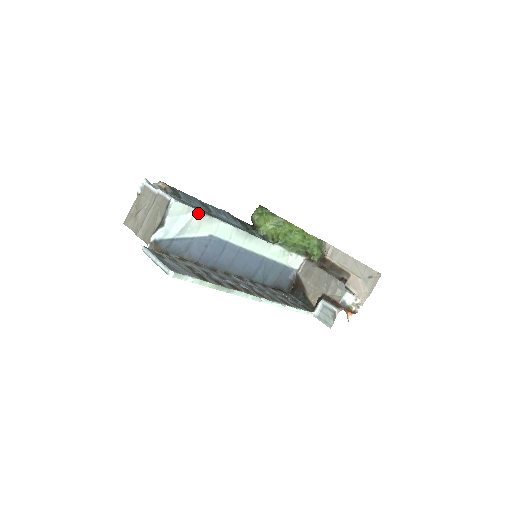
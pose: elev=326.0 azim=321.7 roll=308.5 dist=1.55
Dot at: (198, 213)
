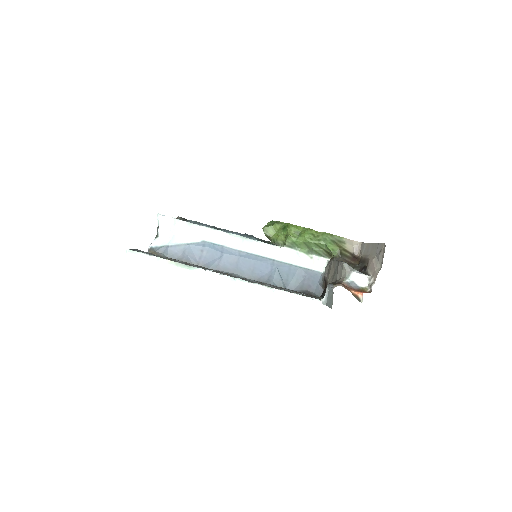
Dot at: (184, 223)
